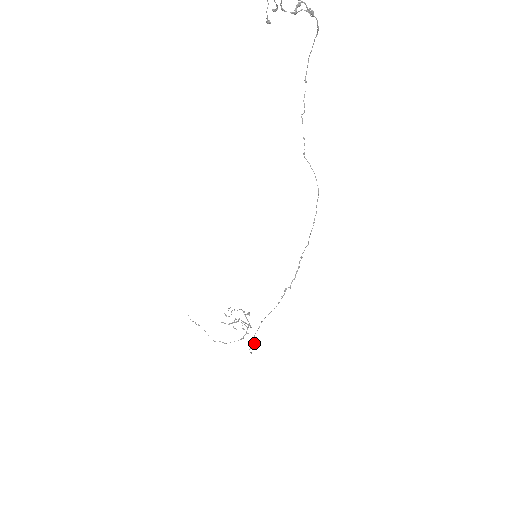
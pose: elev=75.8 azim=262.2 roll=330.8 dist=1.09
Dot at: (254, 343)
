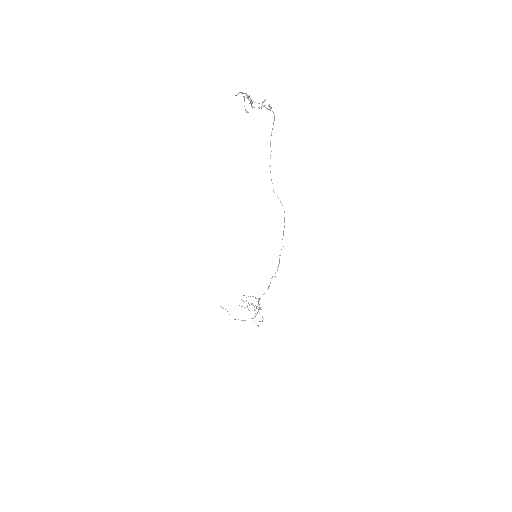
Dot at: occluded
